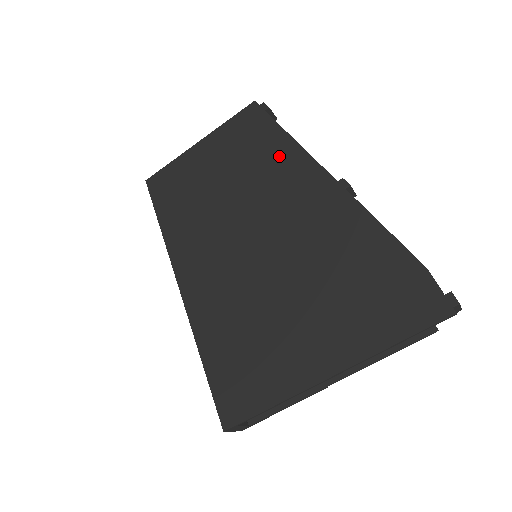
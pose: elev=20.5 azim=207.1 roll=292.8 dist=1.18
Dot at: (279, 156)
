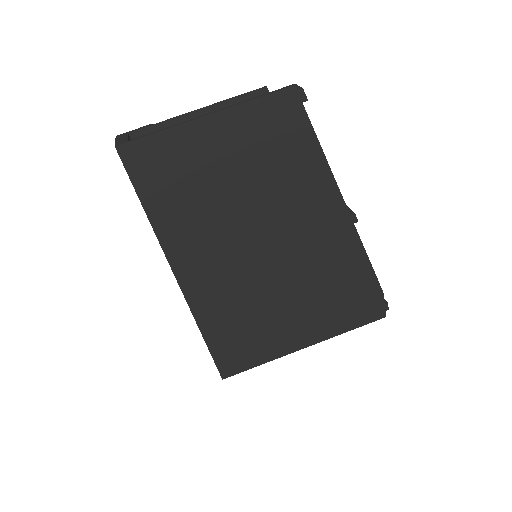
Dot at: (308, 176)
